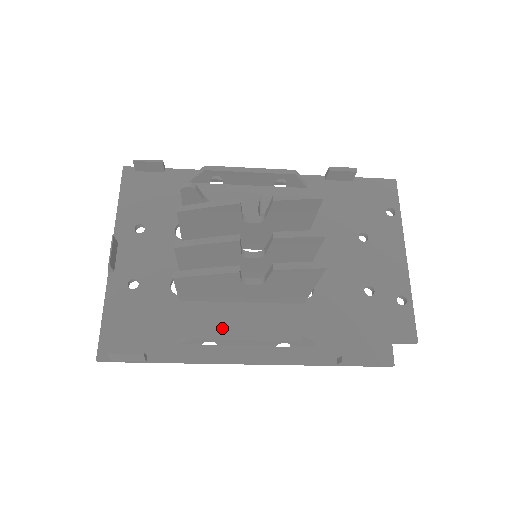
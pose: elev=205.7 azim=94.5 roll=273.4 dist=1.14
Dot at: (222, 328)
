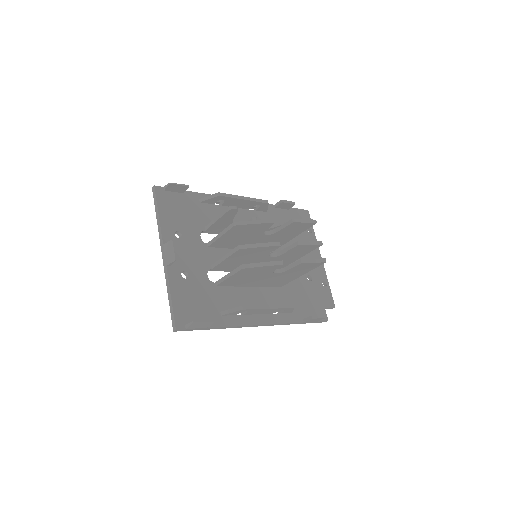
Dot at: (244, 304)
